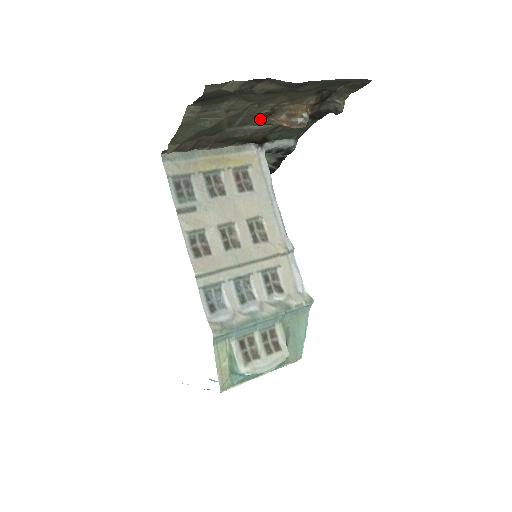
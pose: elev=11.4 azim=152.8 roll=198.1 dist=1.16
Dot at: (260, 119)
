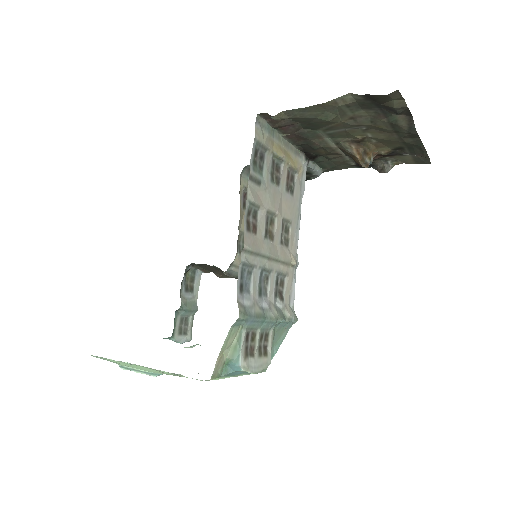
Dot at: (343, 140)
